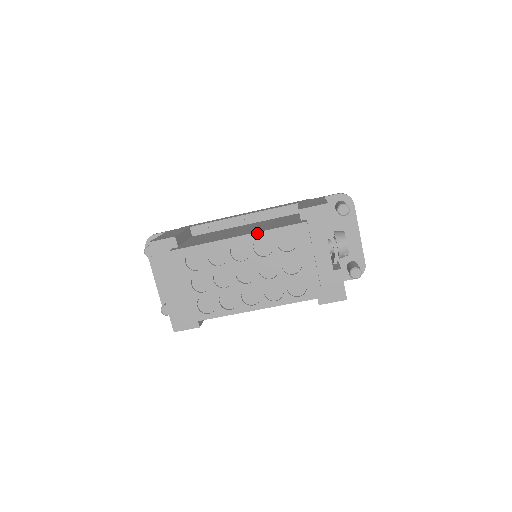
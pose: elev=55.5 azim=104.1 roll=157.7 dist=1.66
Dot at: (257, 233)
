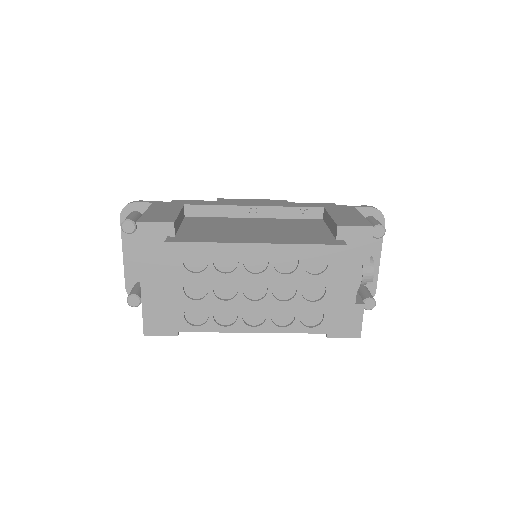
Dot at: (283, 245)
